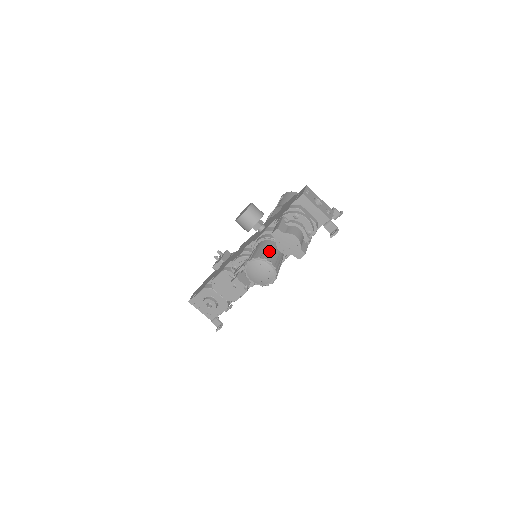
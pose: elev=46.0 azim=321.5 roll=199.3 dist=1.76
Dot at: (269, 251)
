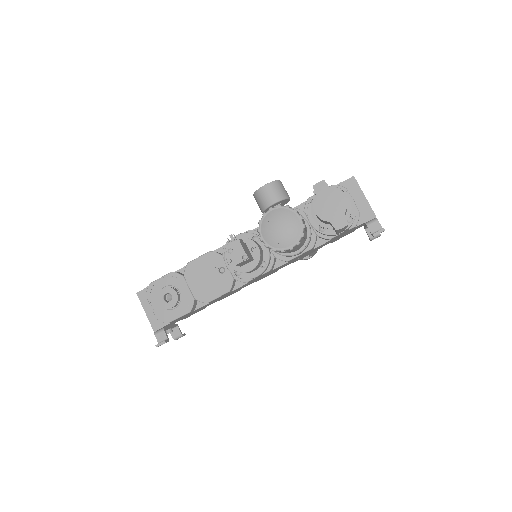
Dot at: occluded
